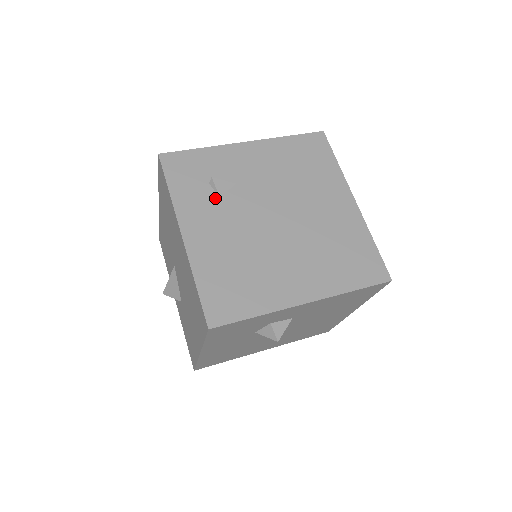
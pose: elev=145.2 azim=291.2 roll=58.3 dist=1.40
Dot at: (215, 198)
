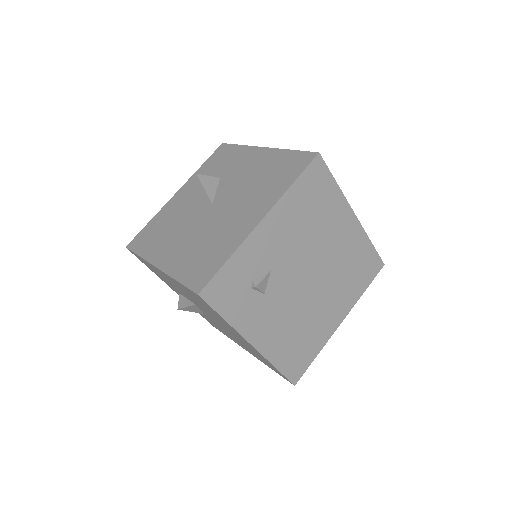
Dot at: (261, 297)
